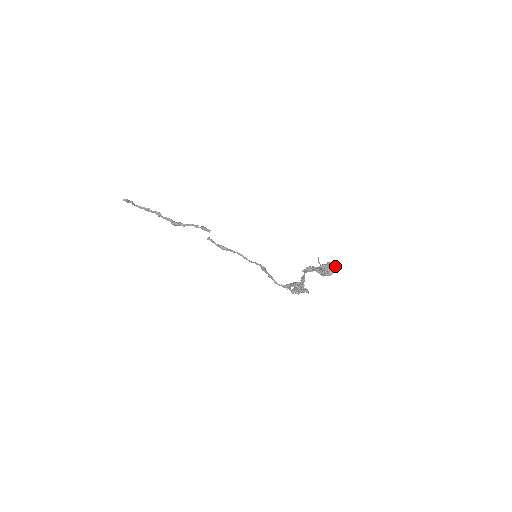
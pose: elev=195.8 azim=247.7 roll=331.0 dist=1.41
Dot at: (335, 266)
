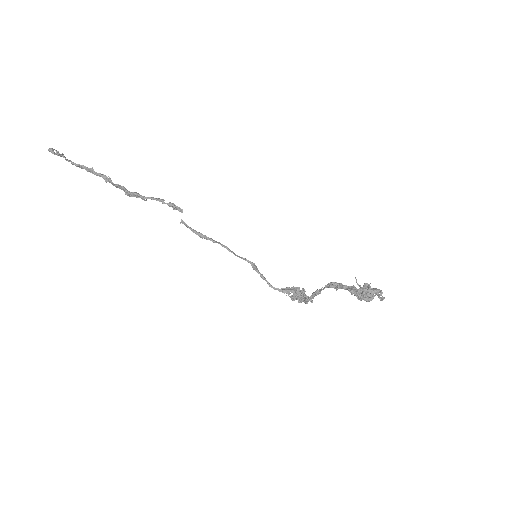
Dot at: (381, 292)
